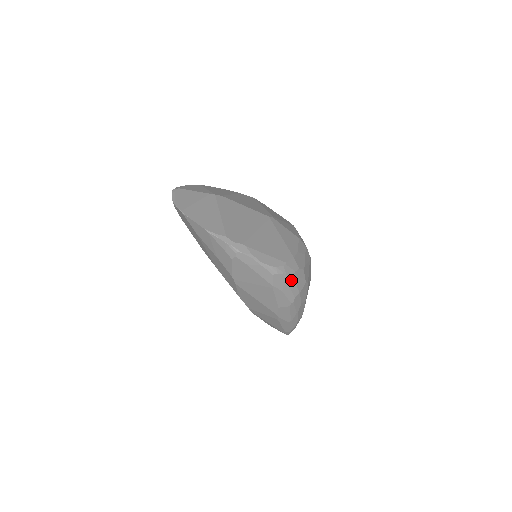
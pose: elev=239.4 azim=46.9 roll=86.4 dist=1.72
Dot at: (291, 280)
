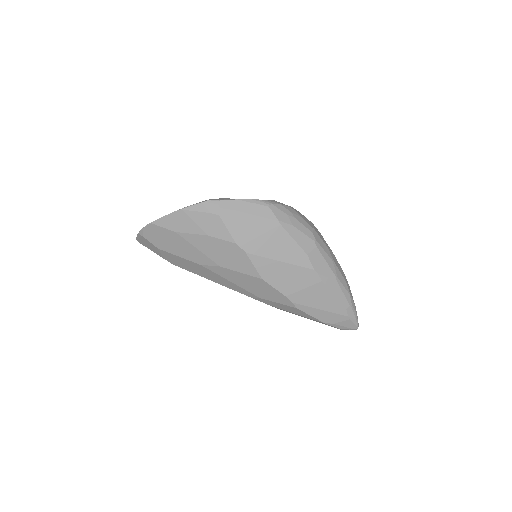
Dot at: (292, 212)
